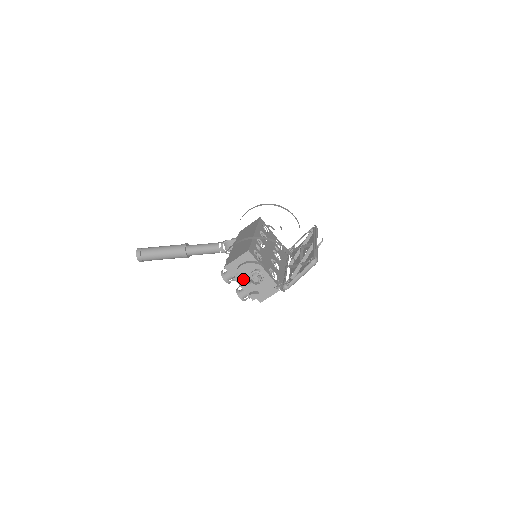
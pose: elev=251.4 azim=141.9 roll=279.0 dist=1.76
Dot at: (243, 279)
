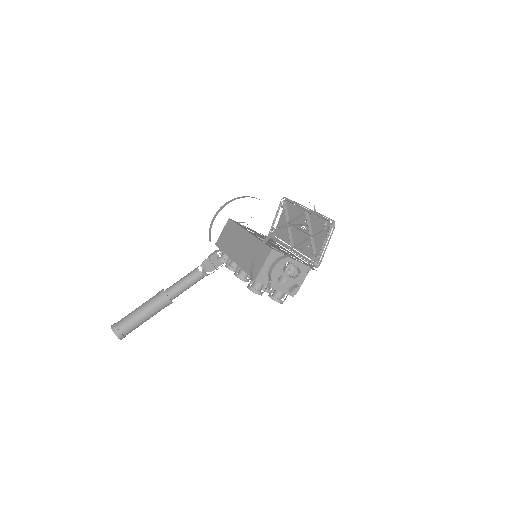
Dot at: (277, 281)
